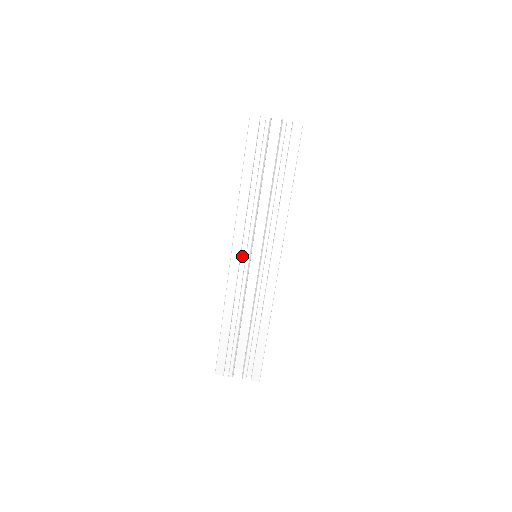
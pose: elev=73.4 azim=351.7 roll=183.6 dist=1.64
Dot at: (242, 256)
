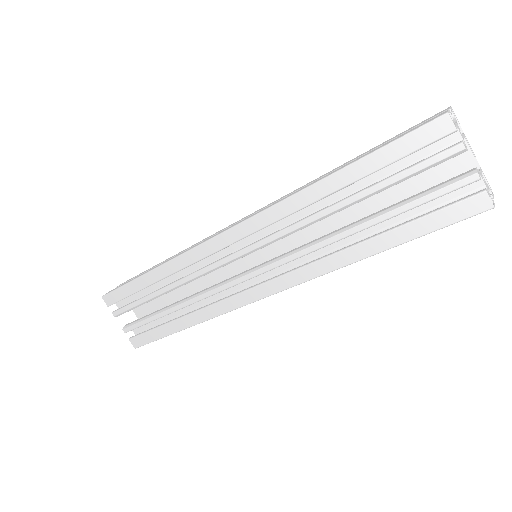
Dot at: (241, 241)
